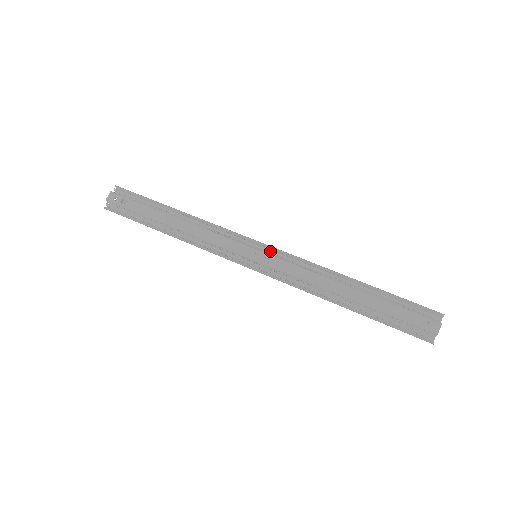
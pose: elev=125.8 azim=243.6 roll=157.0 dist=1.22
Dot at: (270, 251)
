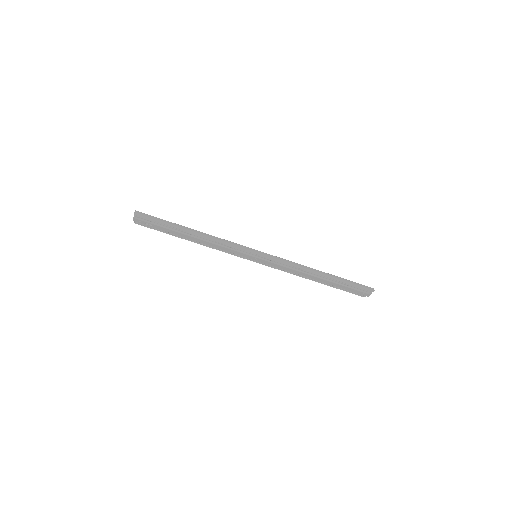
Dot at: (265, 259)
